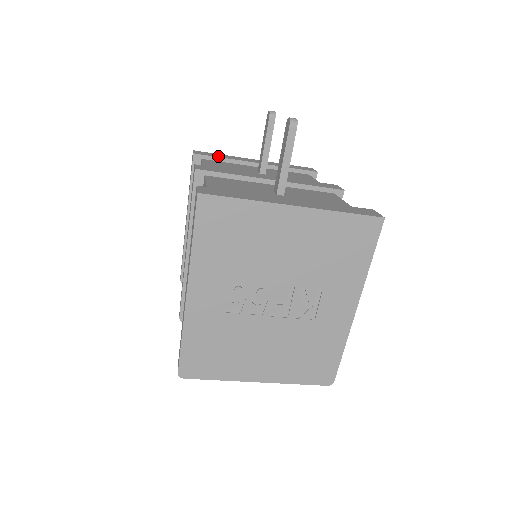
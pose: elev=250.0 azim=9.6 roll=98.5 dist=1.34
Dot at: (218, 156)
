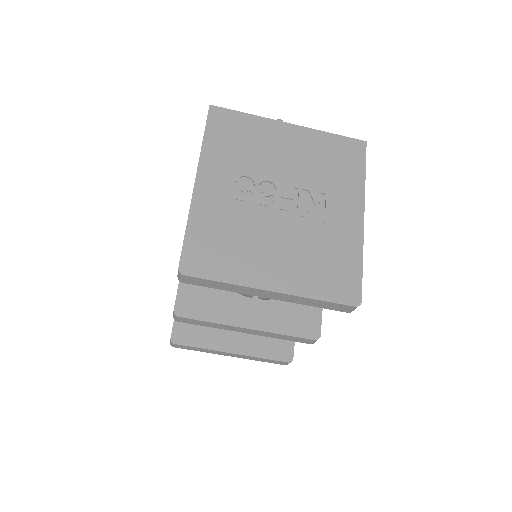
Dot at: occluded
